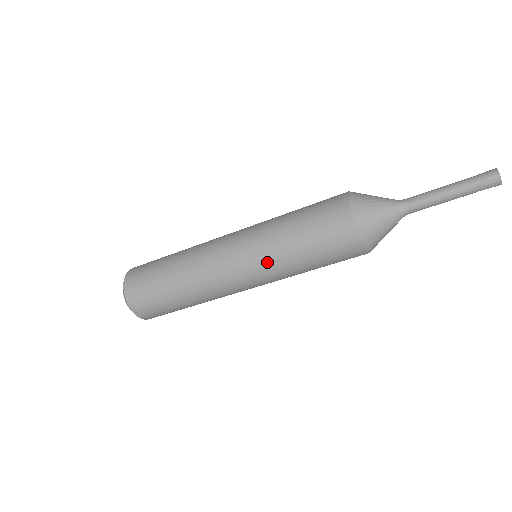
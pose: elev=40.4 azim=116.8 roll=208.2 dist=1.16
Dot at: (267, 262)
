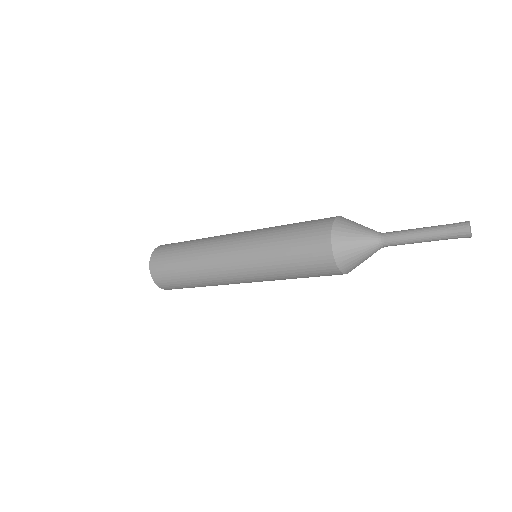
Dot at: (263, 275)
